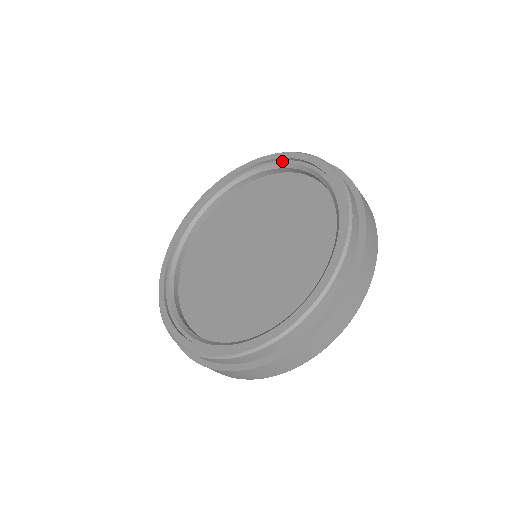
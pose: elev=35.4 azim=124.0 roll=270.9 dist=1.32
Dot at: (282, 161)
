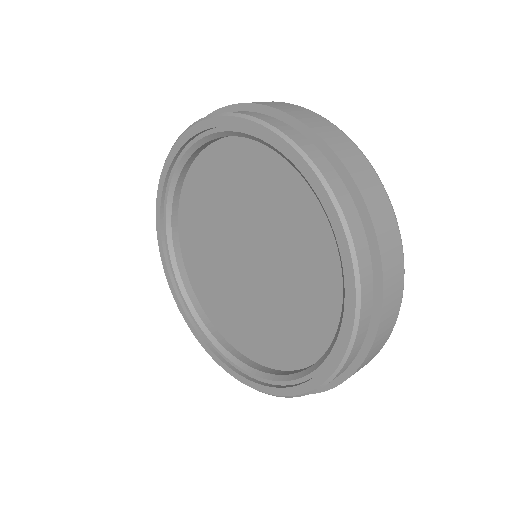
Dot at: (184, 150)
